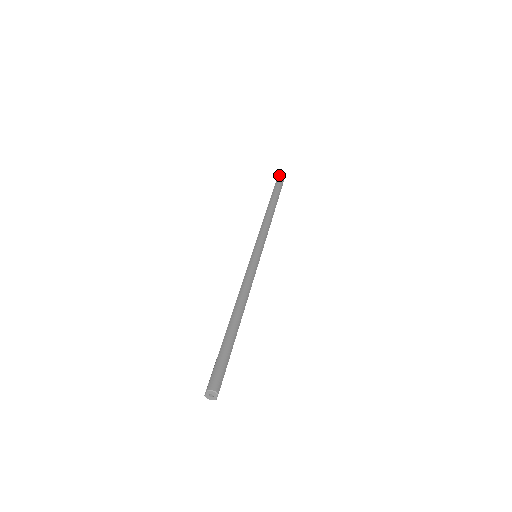
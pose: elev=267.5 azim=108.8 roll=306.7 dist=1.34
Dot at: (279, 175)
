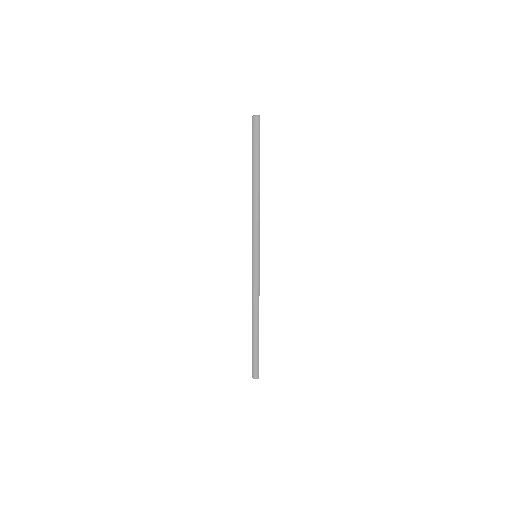
Dot at: occluded
